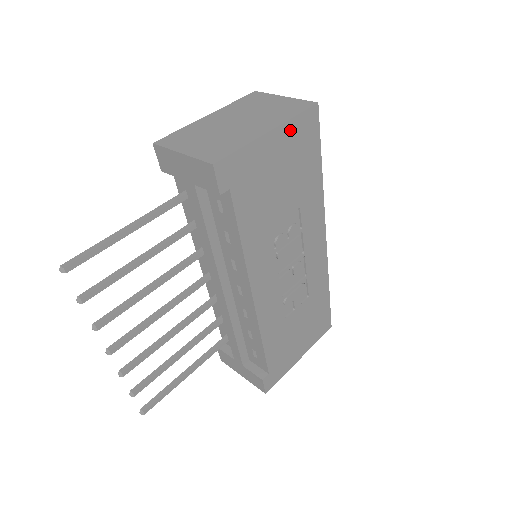
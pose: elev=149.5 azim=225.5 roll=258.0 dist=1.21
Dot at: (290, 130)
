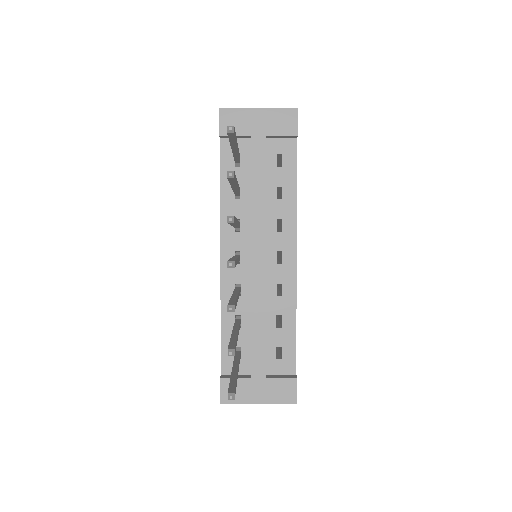
Dot at: occluded
